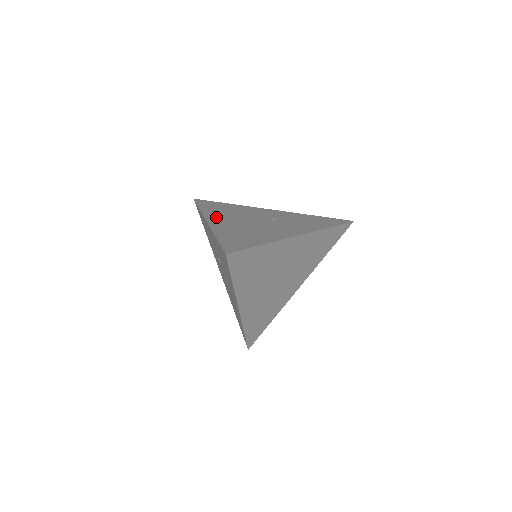
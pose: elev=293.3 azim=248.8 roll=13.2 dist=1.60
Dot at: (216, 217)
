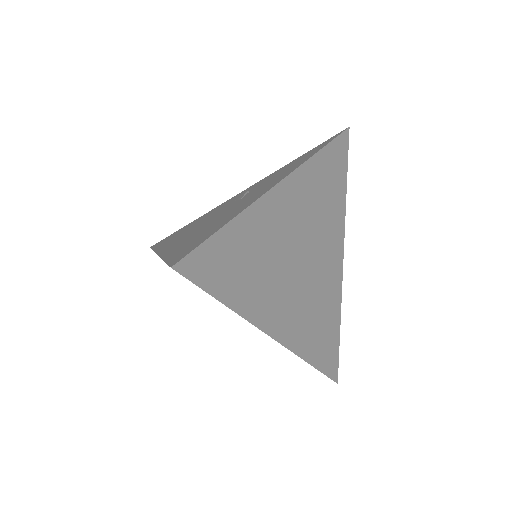
Dot at: (170, 243)
